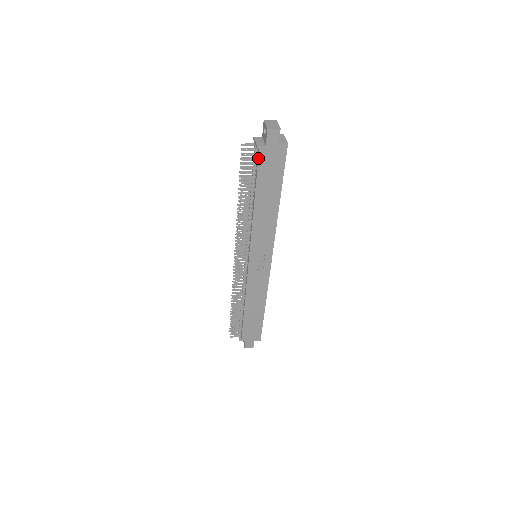
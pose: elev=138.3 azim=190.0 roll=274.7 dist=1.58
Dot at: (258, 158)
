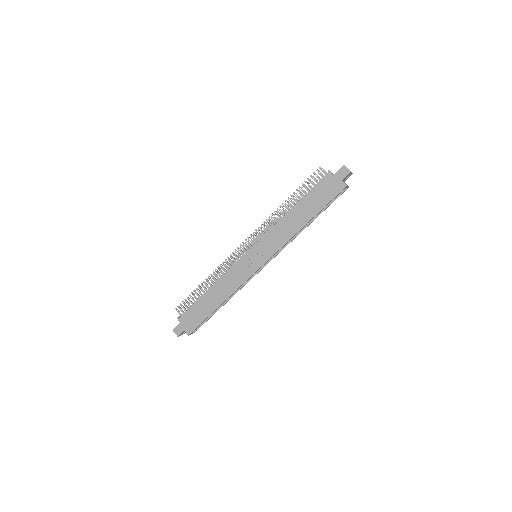
Dot at: (323, 179)
